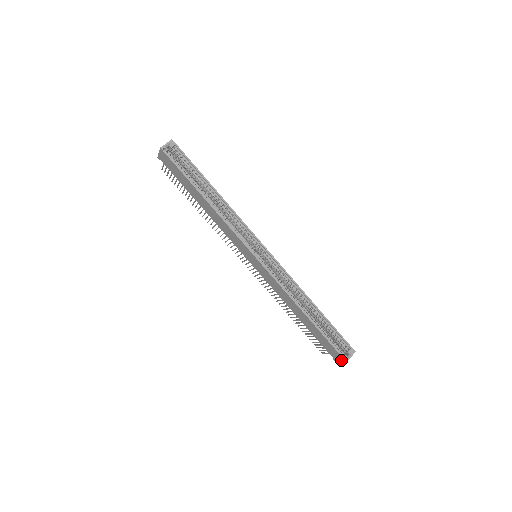
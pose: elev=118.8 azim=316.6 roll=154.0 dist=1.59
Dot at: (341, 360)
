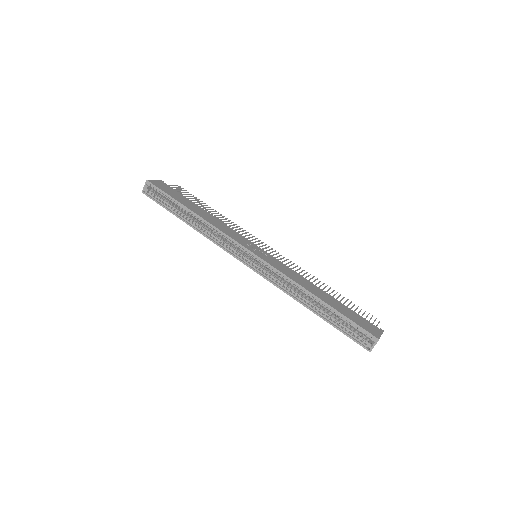
Dot at: occluded
